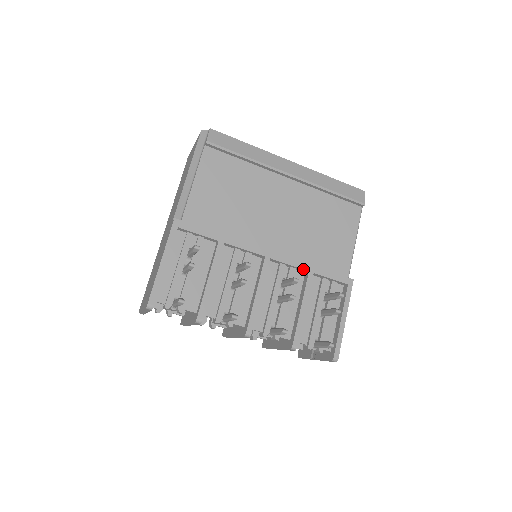
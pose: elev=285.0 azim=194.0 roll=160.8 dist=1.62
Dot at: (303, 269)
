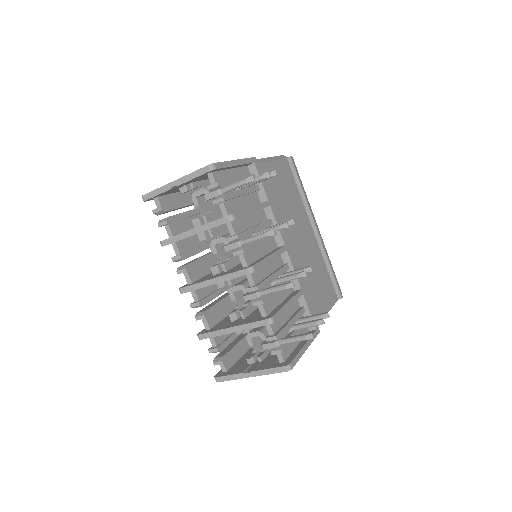
Dot at: (299, 283)
